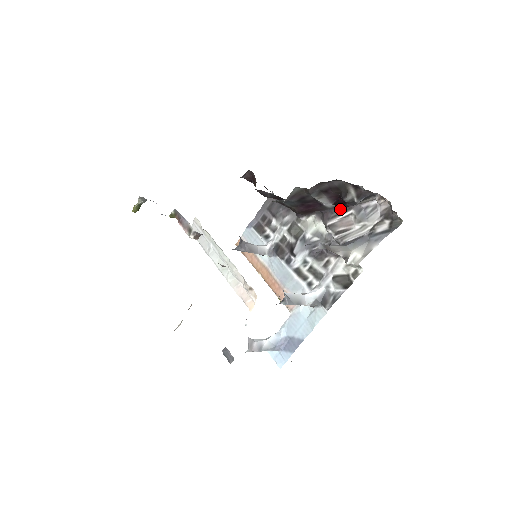
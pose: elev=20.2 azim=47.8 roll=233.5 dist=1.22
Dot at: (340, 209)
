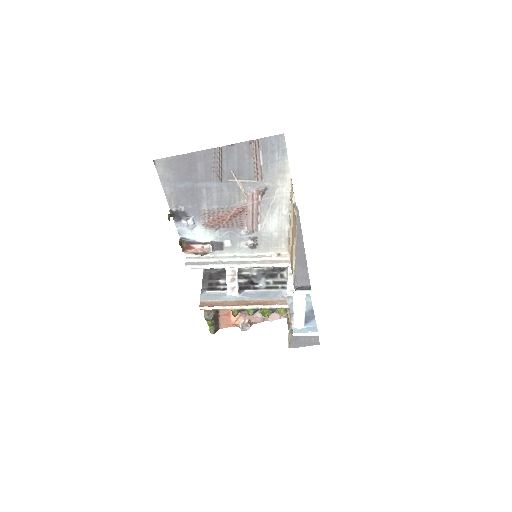
Dot at: occluded
